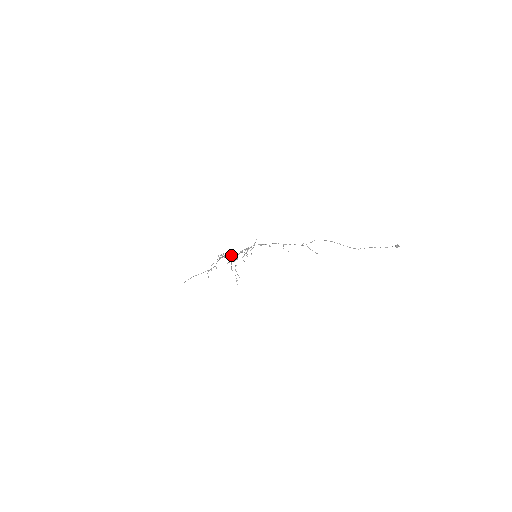
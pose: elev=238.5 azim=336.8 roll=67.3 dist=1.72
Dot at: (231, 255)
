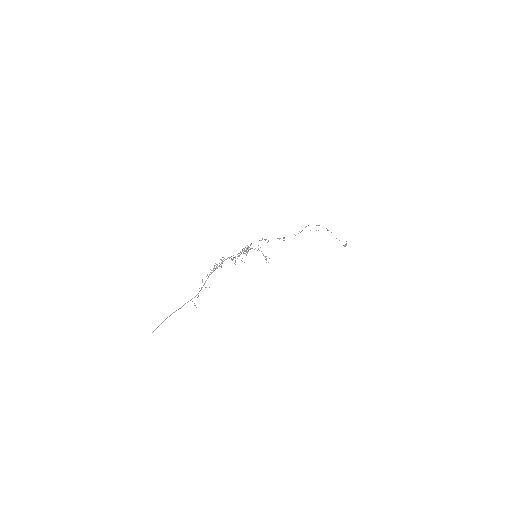
Dot at: occluded
